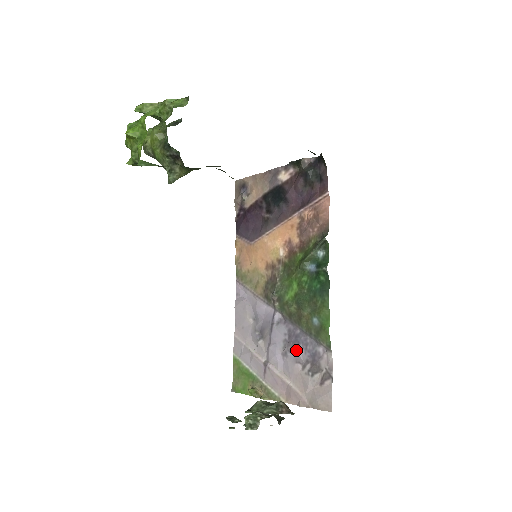
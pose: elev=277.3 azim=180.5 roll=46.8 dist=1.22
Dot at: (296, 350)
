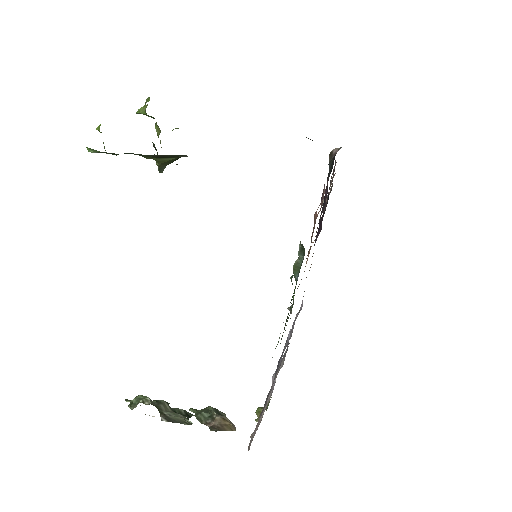
Dot at: occluded
